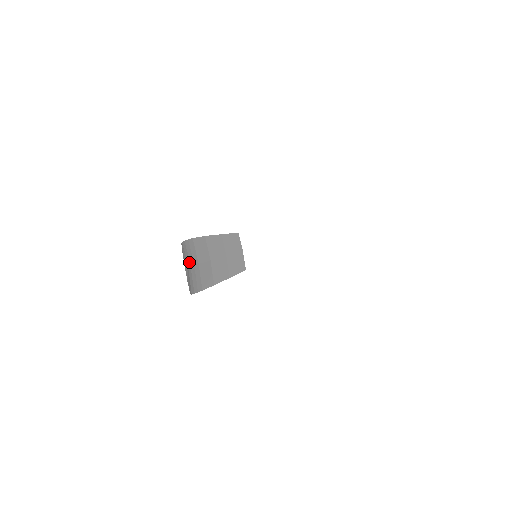
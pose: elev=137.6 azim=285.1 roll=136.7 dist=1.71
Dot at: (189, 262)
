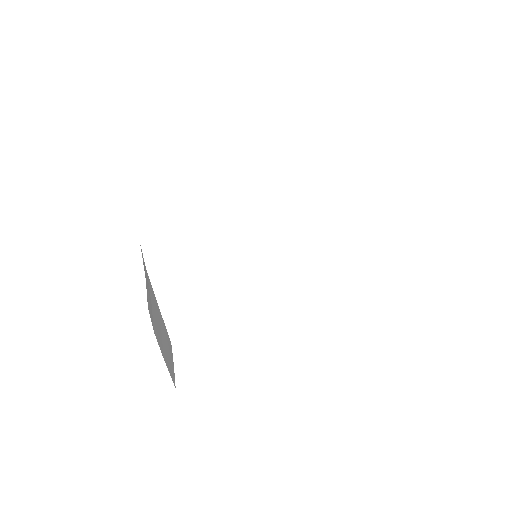
Dot at: occluded
